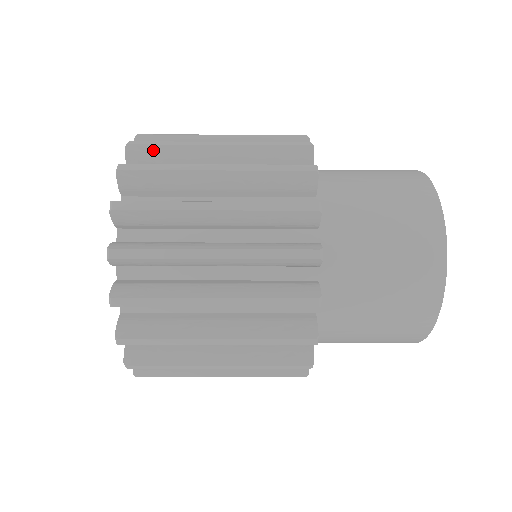
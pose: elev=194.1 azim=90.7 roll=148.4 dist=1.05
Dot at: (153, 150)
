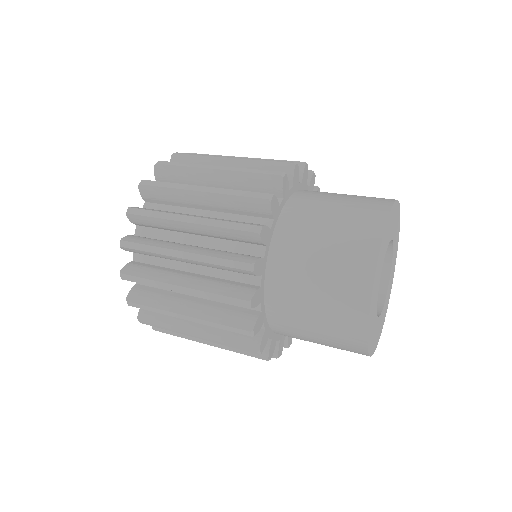
Dot at: occluded
